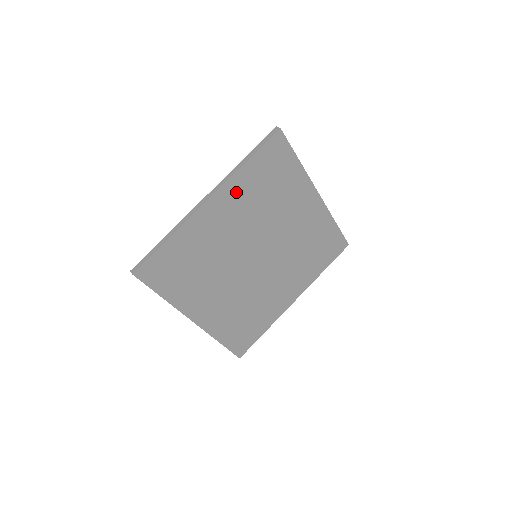
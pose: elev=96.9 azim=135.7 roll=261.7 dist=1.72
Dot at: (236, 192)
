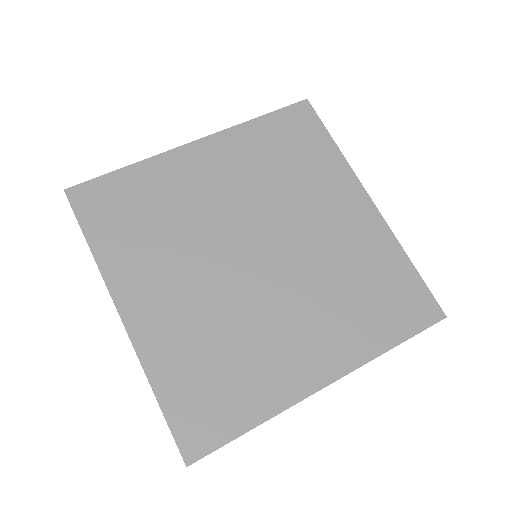
Dot at: (236, 147)
